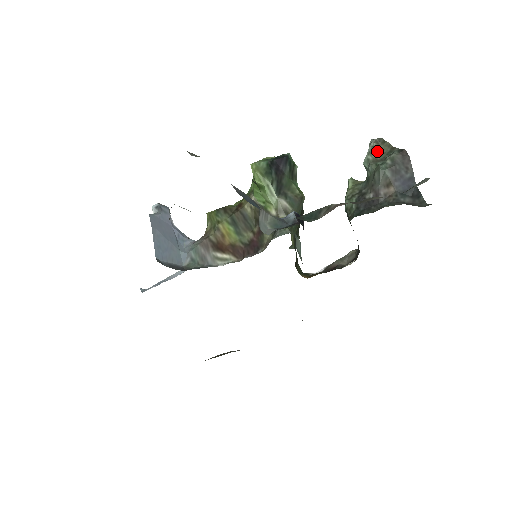
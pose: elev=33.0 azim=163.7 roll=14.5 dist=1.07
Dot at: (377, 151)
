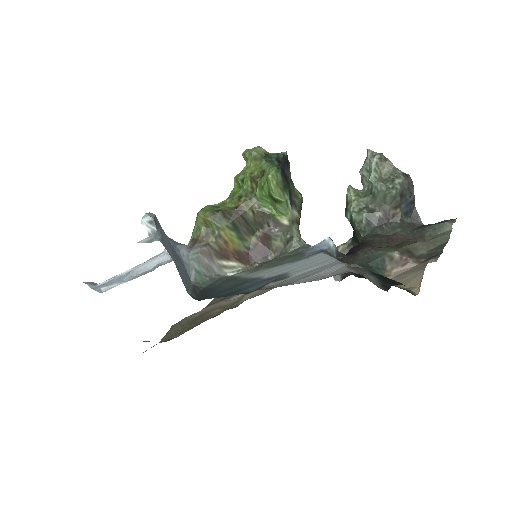
Dot at: (381, 168)
